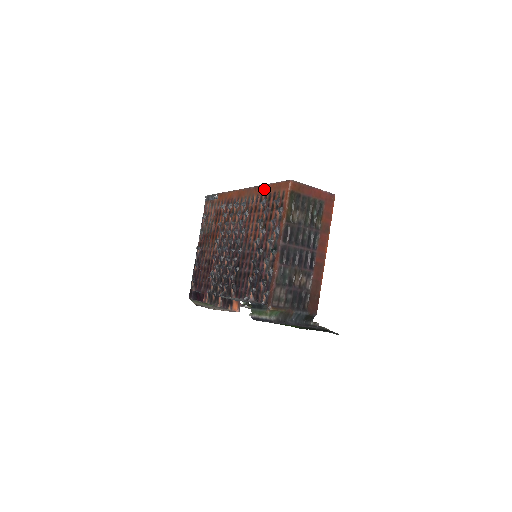
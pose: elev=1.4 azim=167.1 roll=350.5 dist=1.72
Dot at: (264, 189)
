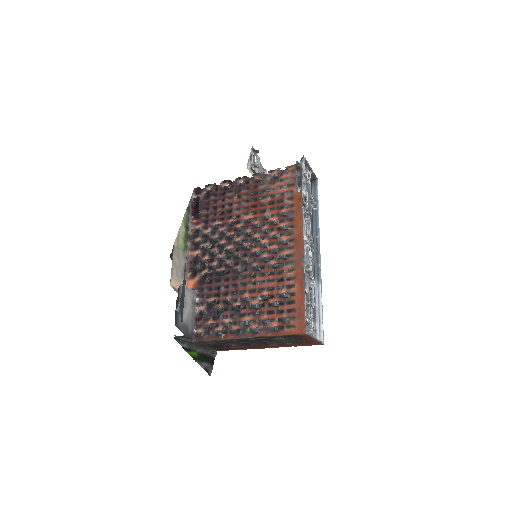
Dot at: (300, 289)
